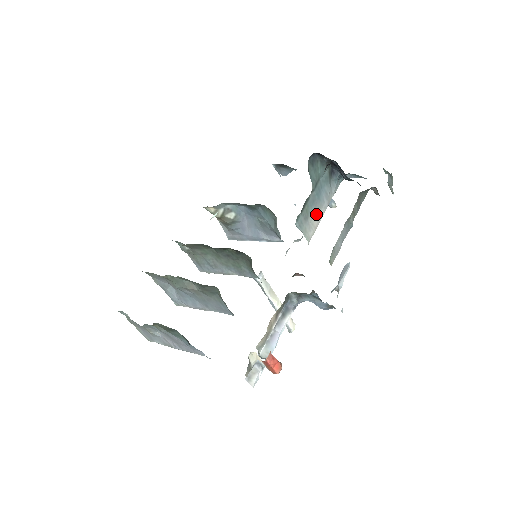
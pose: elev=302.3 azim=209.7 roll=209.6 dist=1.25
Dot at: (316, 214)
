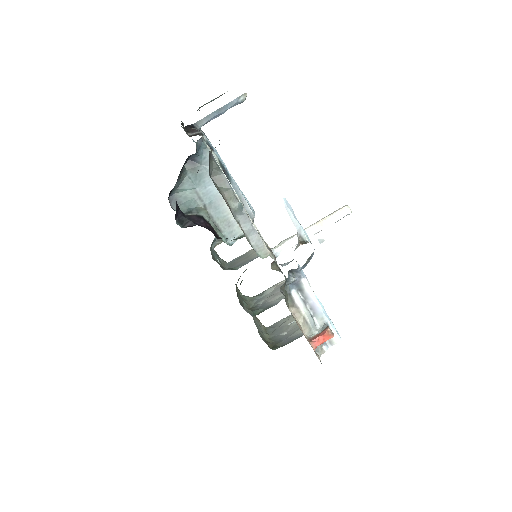
Dot at: occluded
